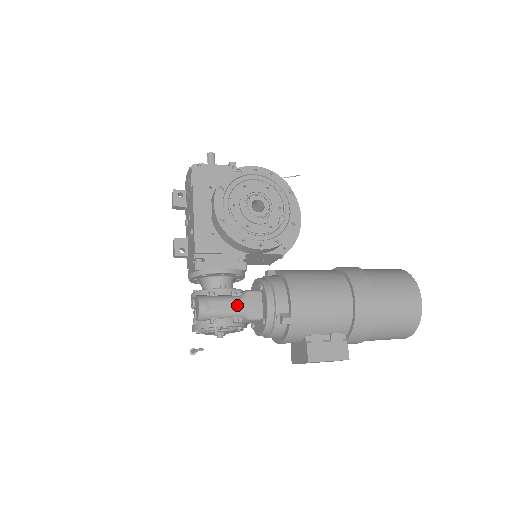
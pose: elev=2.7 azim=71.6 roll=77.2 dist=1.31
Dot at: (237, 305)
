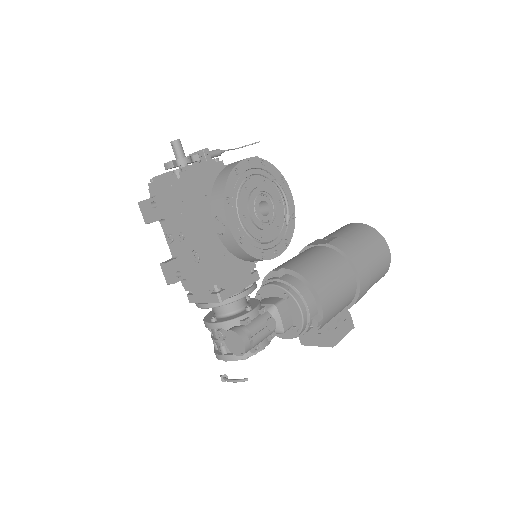
Dot at: (271, 324)
